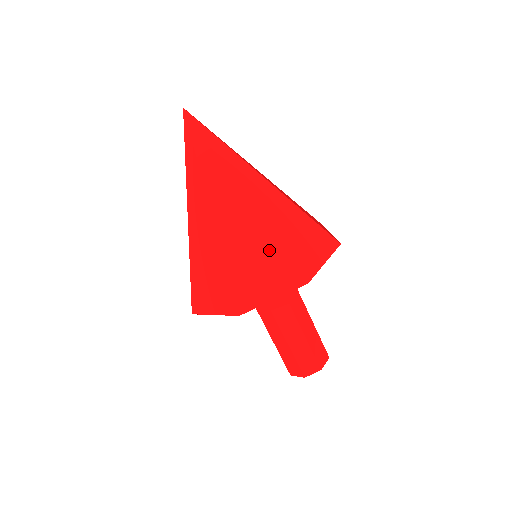
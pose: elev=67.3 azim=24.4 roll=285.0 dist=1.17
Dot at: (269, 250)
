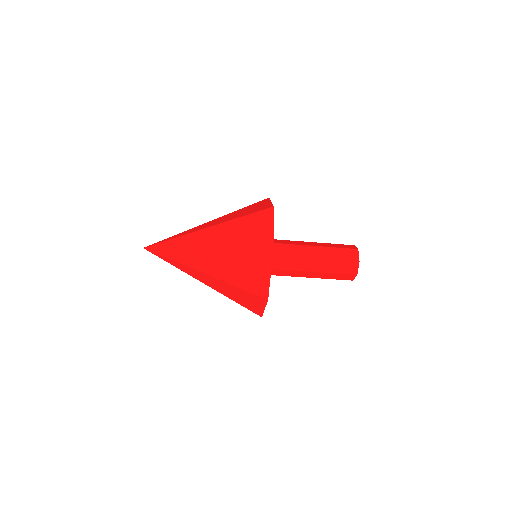
Dot at: (242, 258)
